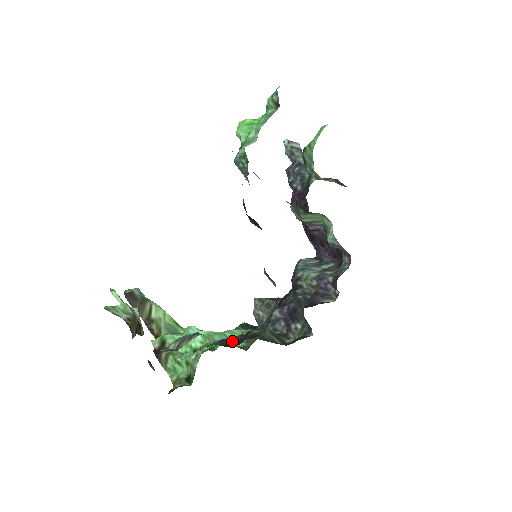
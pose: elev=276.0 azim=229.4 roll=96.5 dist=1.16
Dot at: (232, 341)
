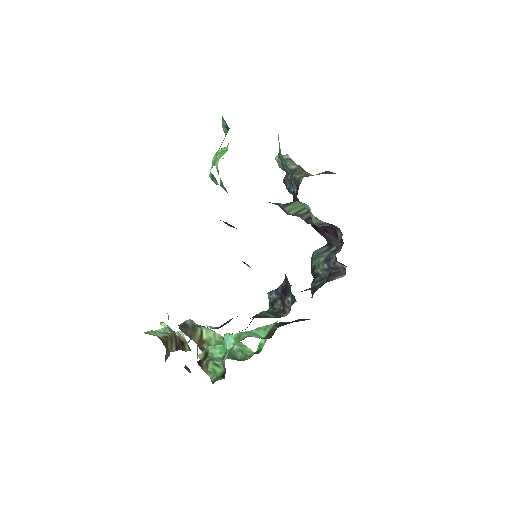
Dot at: occluded
